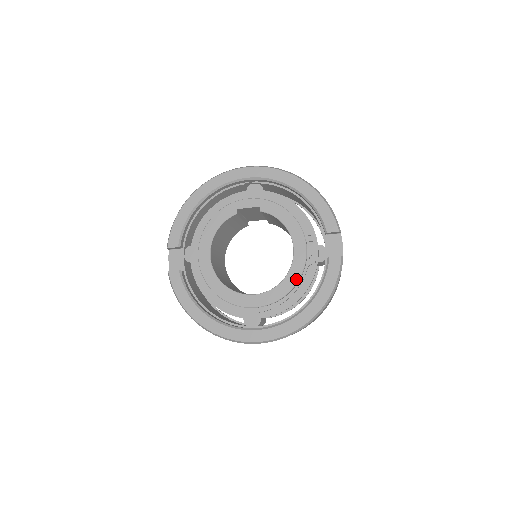
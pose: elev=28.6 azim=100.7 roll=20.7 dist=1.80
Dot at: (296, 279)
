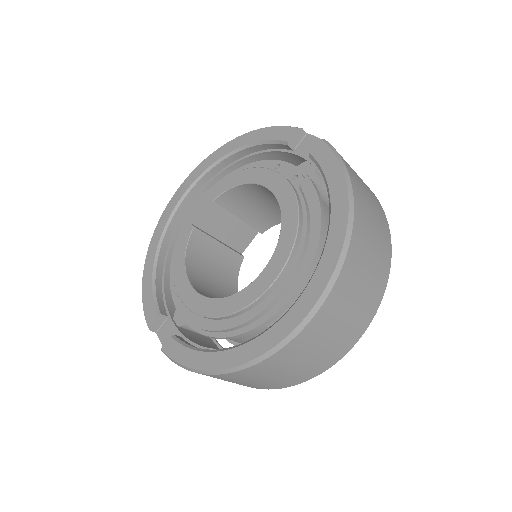
Dot at: (294, 207)
